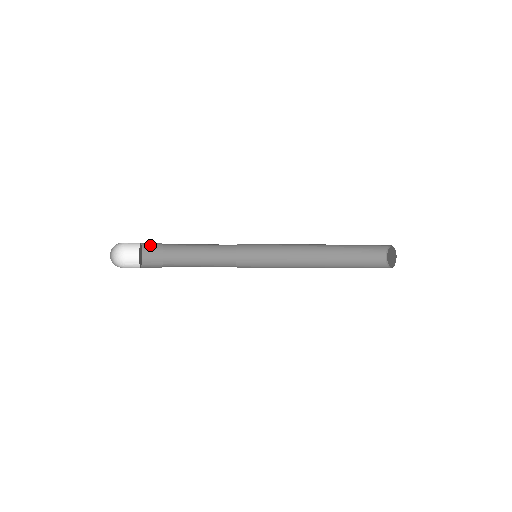
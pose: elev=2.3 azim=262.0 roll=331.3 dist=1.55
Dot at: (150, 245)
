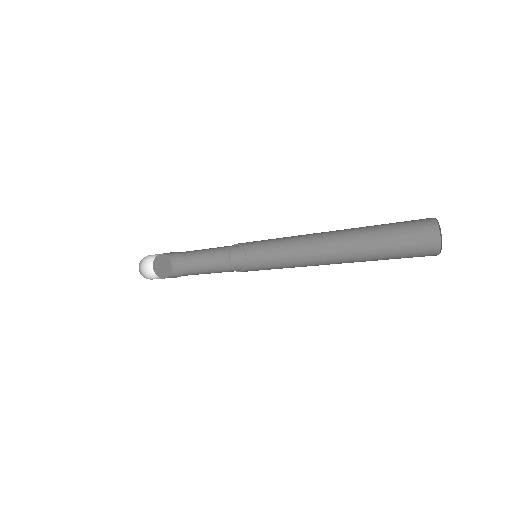
Dot at: (177, 260)
